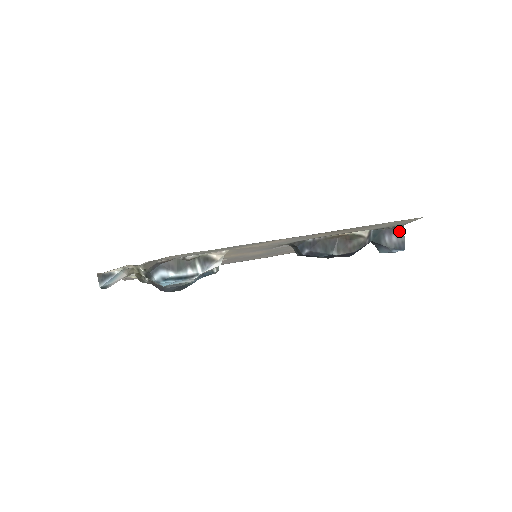
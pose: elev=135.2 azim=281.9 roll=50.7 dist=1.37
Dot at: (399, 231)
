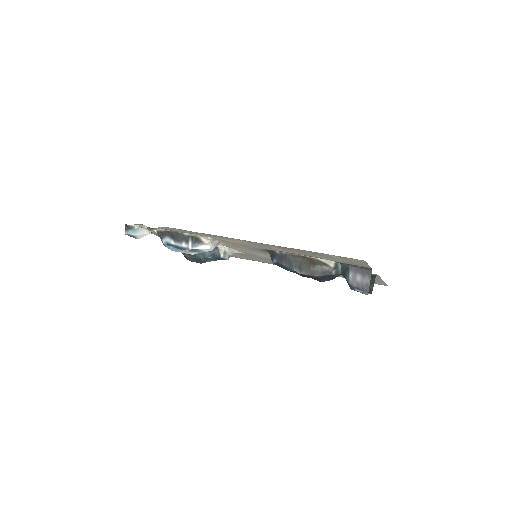
Dot at: (366, 273)
